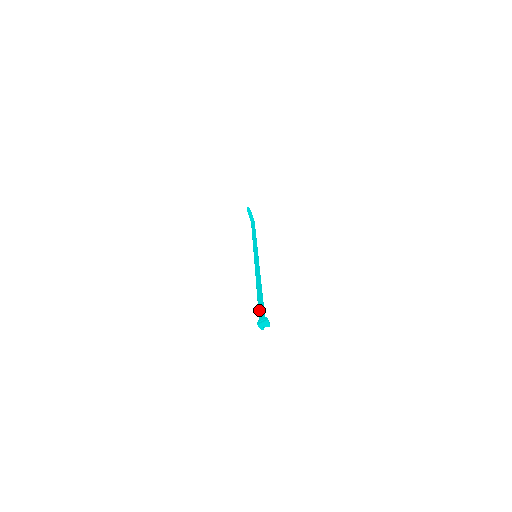
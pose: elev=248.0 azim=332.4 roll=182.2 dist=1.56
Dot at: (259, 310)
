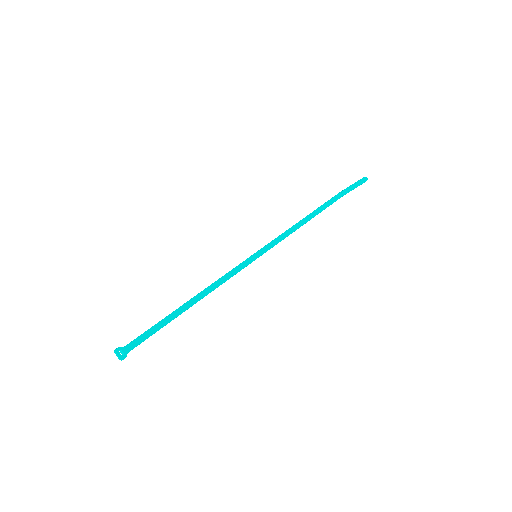
Dot at: (141, 337)
